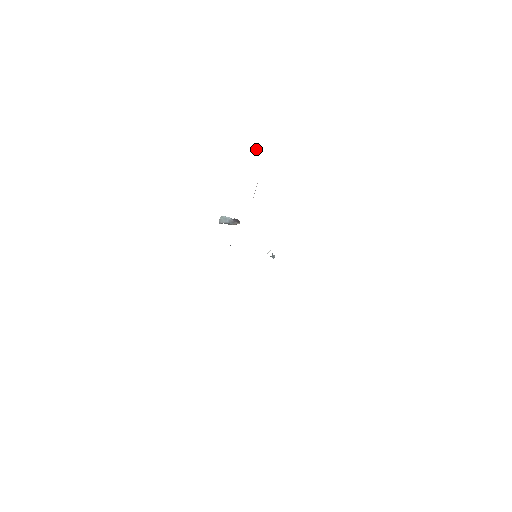
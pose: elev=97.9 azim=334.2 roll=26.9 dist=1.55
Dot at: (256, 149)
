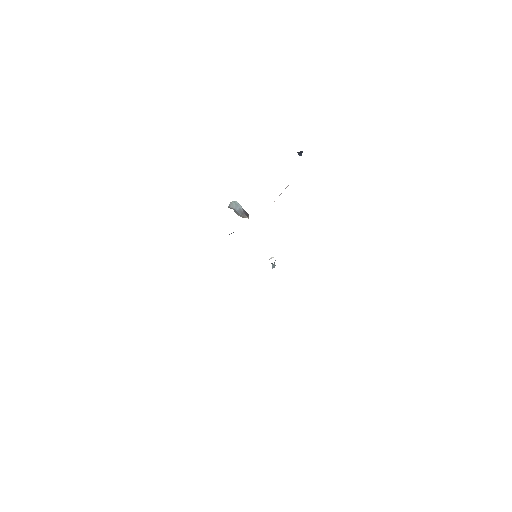
Dot at: (301, 152)
